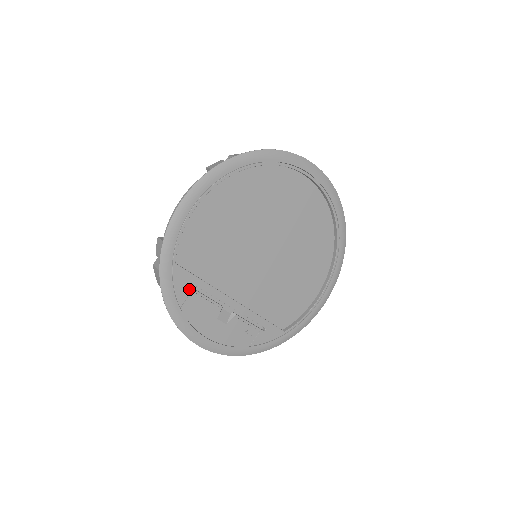
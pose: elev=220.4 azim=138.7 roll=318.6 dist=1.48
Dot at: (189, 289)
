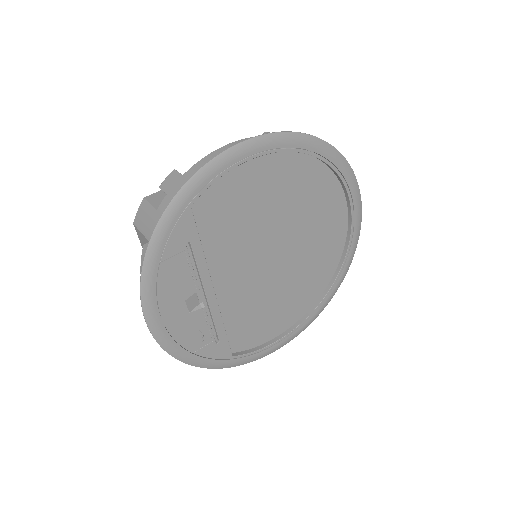
Dot at: (183, 246)
